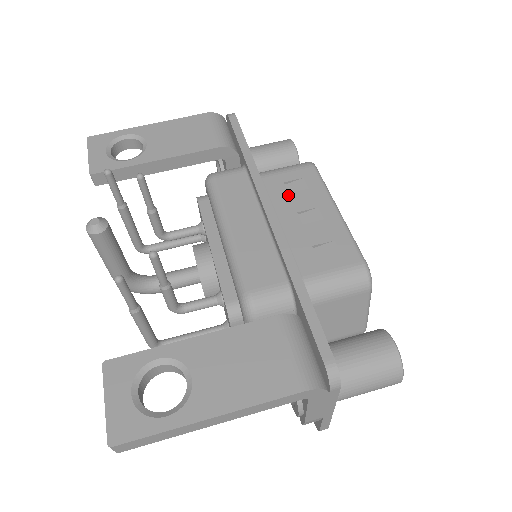
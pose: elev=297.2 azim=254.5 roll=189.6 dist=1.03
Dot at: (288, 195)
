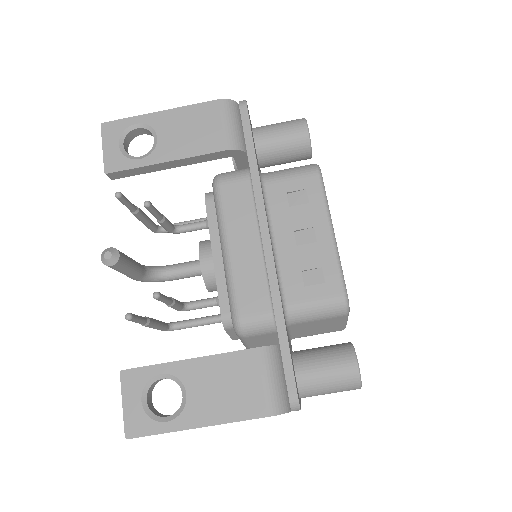
Dot at: (288, 209)
